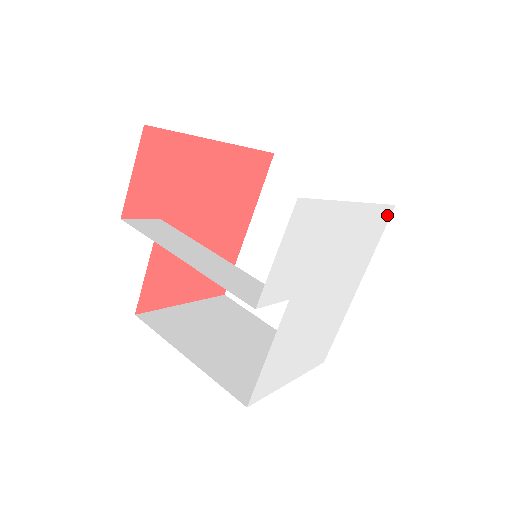
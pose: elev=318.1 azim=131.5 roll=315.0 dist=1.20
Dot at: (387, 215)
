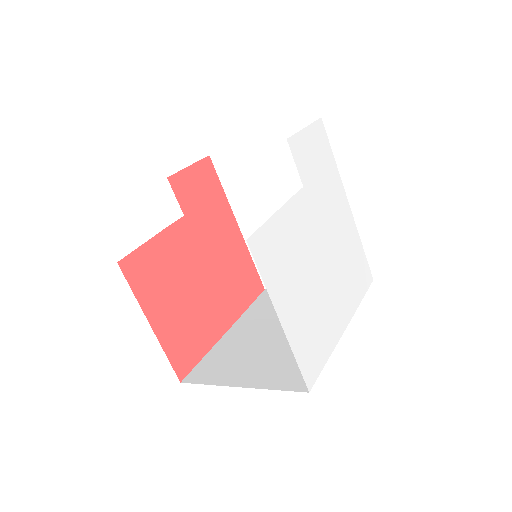
Dot at: (368, 277)
